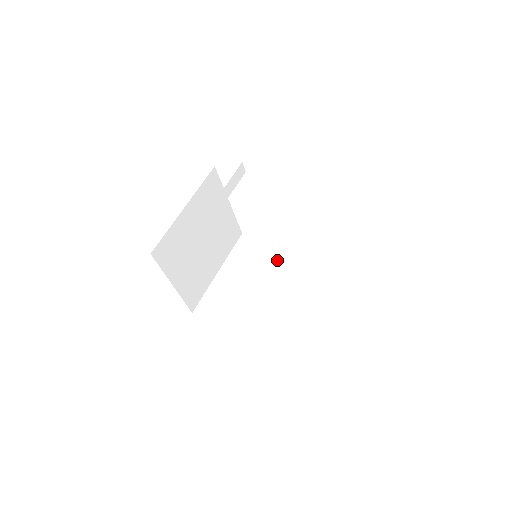
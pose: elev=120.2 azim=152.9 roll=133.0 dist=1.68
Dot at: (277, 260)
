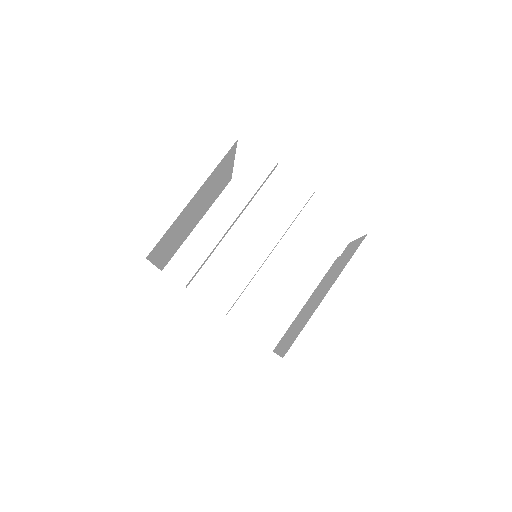
Dot at: (265, 231)
